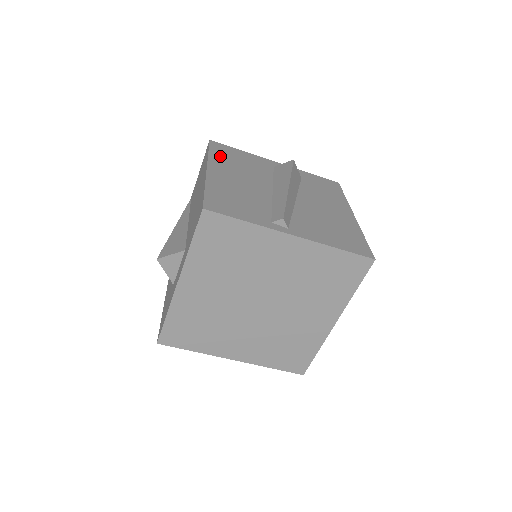
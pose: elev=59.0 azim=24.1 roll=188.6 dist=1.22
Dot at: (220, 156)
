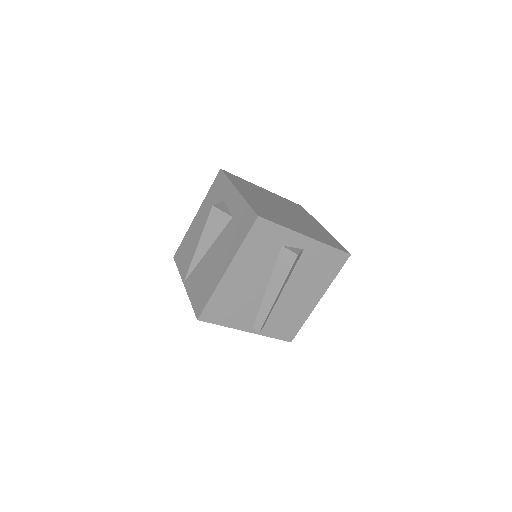
Dot at: occluded
